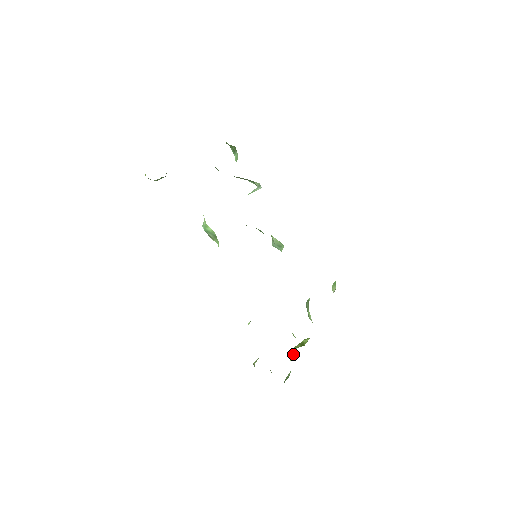
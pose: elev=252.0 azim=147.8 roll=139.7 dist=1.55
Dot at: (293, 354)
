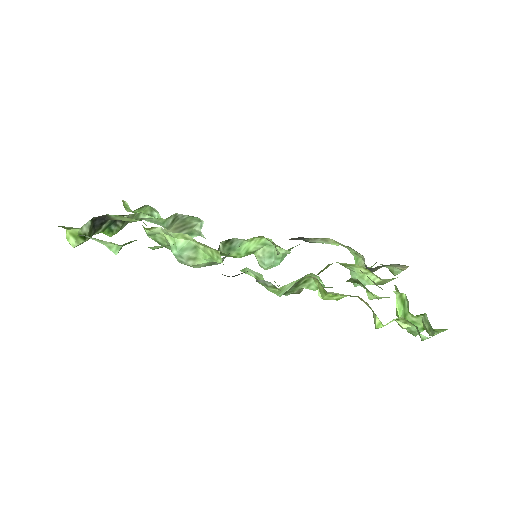
Dot at: (402, 309)
